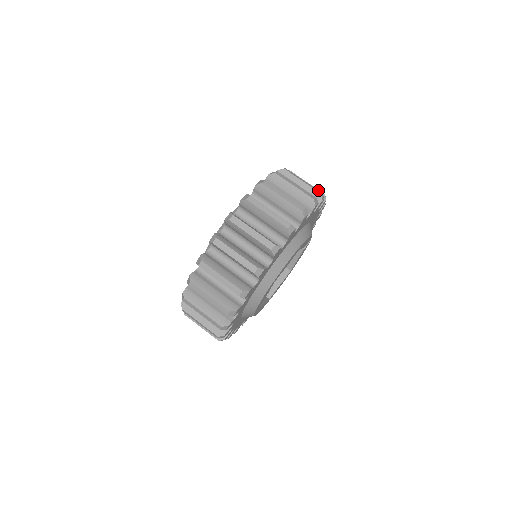
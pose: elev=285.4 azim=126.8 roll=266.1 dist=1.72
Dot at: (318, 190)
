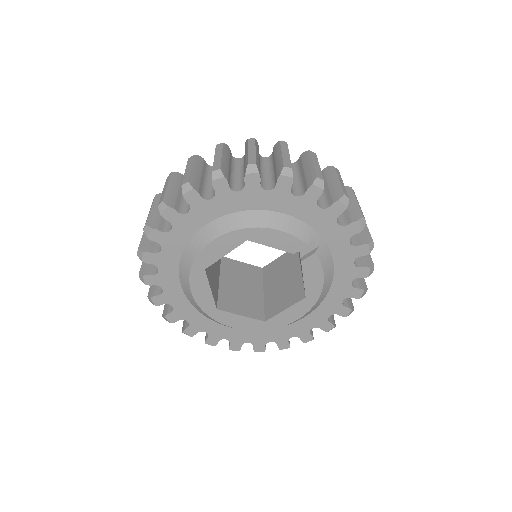
Dot at: occluded
